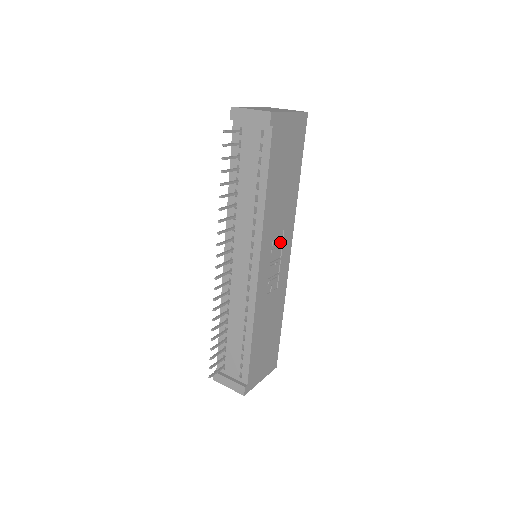
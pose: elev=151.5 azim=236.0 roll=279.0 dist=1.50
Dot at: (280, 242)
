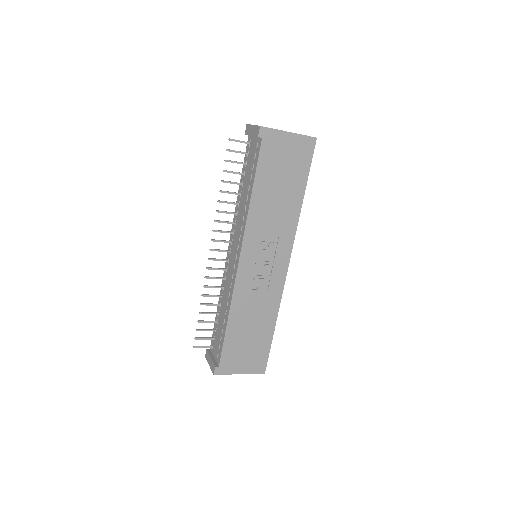
Dot at: (272, 246)
